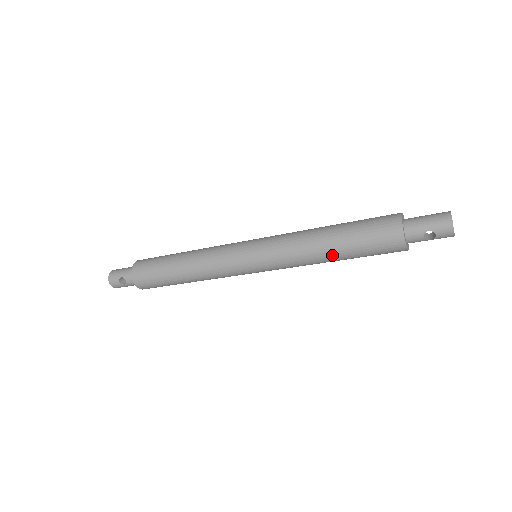
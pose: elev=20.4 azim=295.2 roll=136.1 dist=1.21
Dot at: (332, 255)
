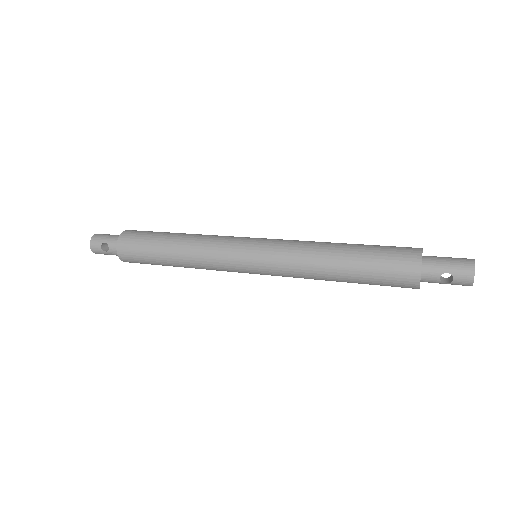
Dot at: (339, 273)
